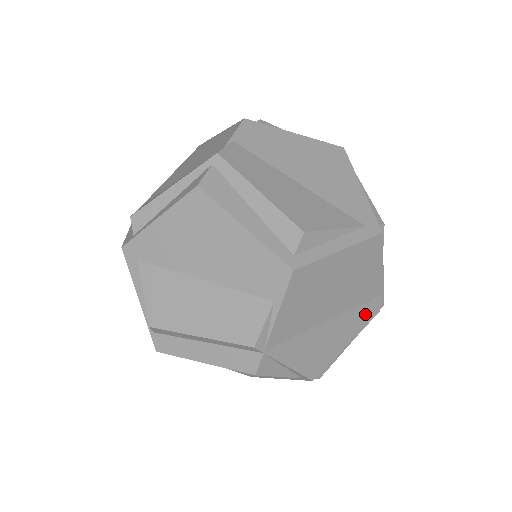
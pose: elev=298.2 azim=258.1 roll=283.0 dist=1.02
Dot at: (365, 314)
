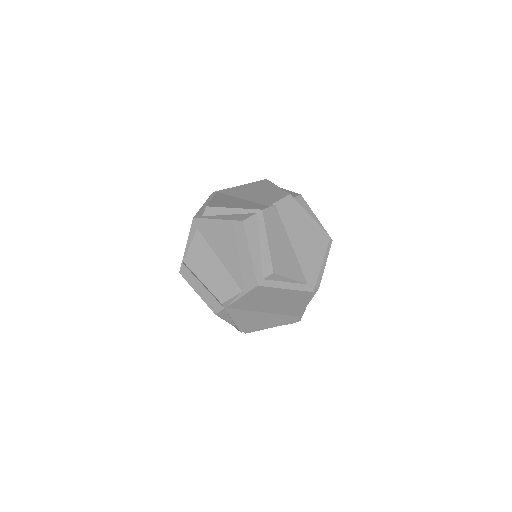
Dot at: (286, 320)
